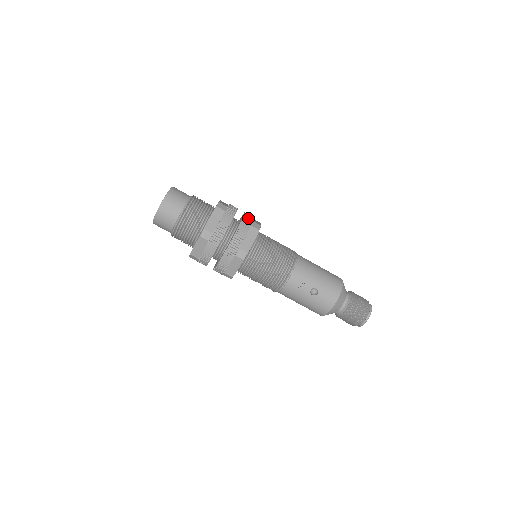
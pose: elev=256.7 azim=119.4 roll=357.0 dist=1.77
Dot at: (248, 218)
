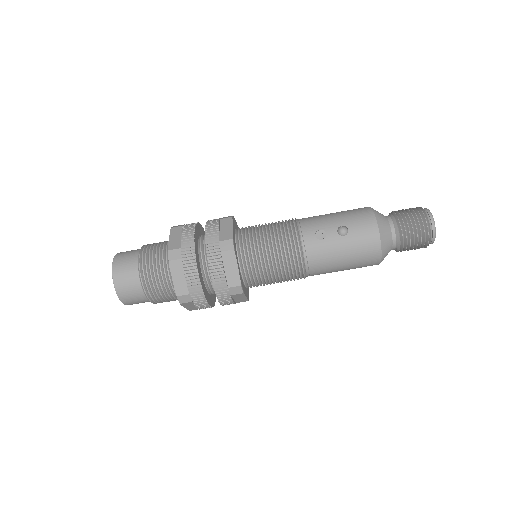
Dot at: (214, 219)
